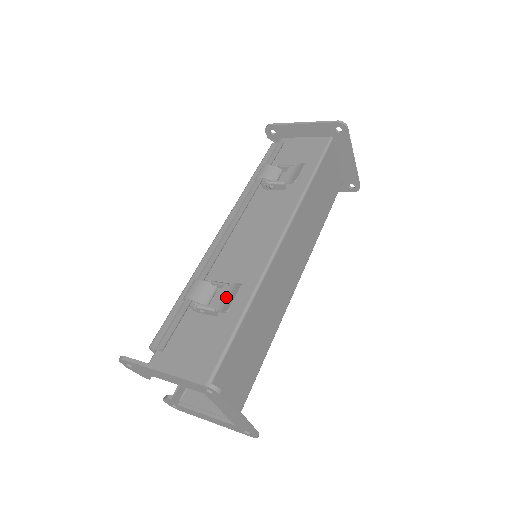
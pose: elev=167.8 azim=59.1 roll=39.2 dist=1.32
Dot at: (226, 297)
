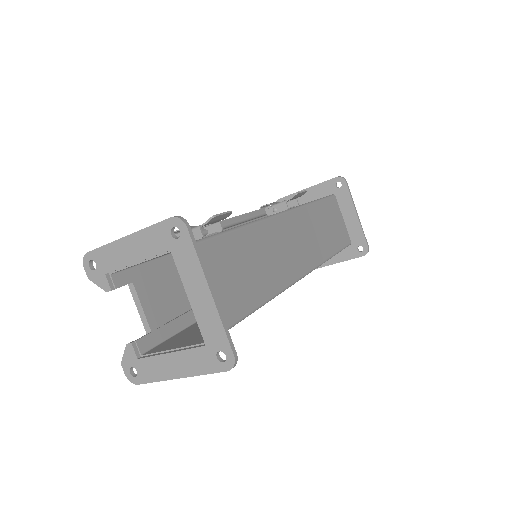
Dot at: occluded
